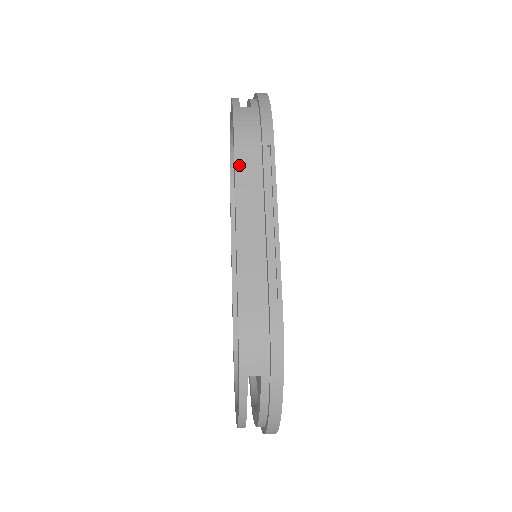
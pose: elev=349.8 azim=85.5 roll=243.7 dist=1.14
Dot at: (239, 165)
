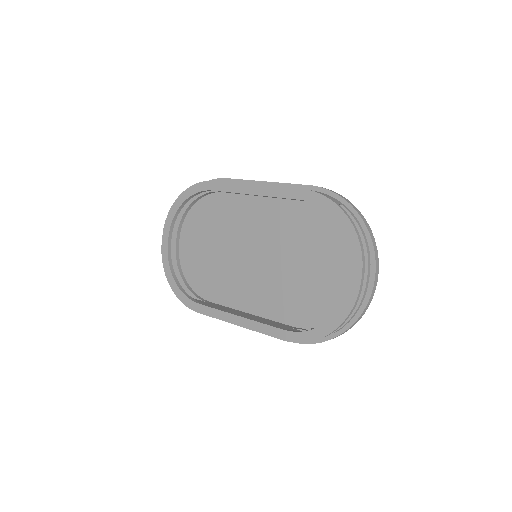
Dot at: (225, 182)
